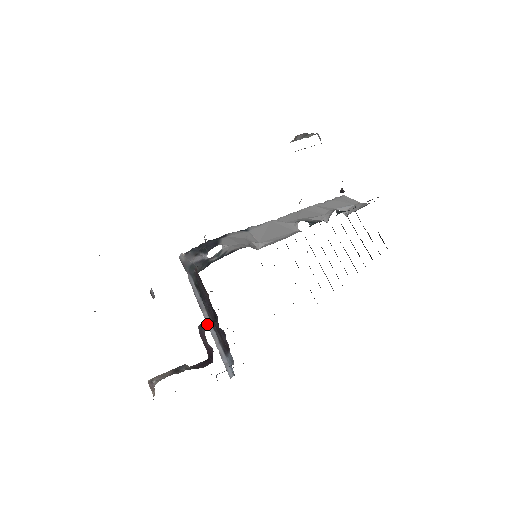
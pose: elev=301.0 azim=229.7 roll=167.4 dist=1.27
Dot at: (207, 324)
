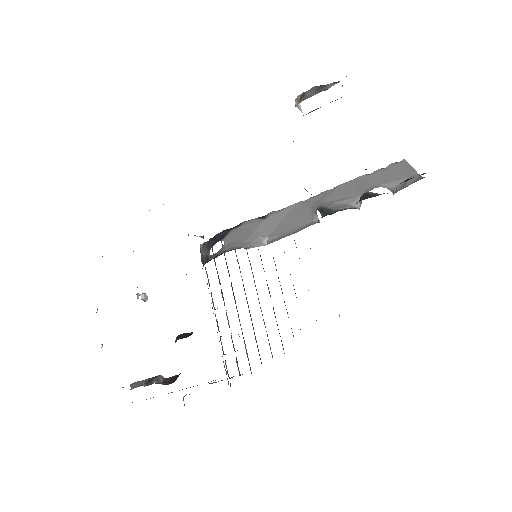
Dot at: (179, 338)
